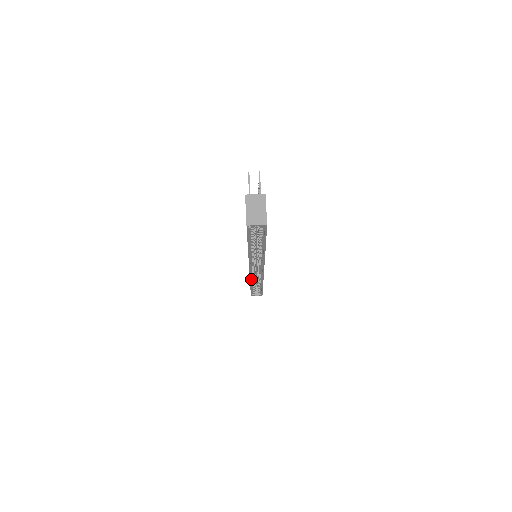
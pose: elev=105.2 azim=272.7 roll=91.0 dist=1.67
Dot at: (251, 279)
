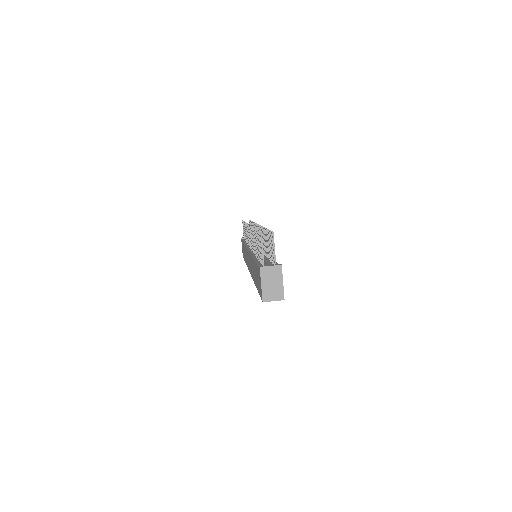
Dot at: occluded
